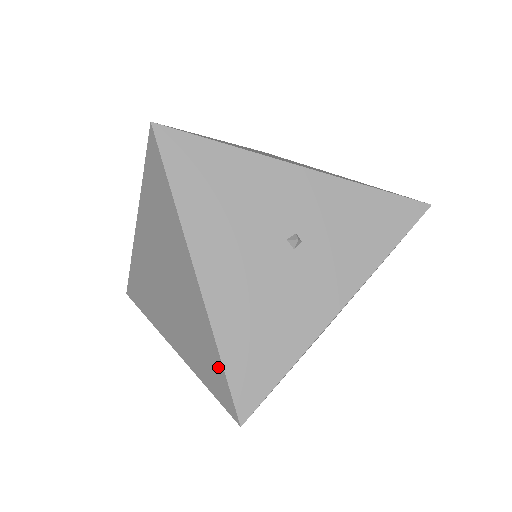
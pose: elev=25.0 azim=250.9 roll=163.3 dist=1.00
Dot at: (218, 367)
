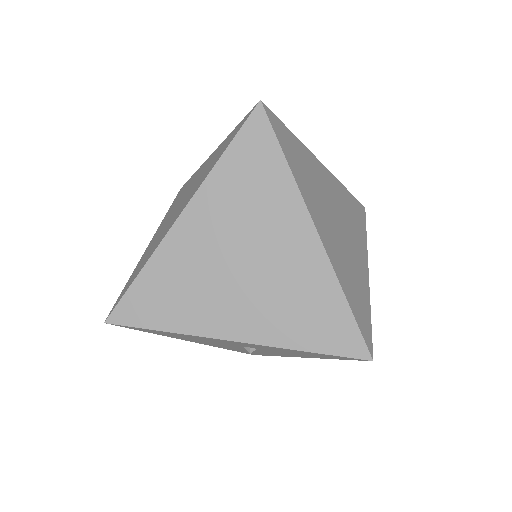
Dot at: occluded
